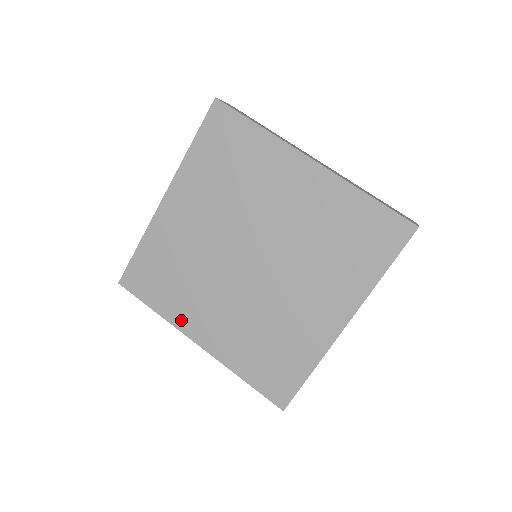
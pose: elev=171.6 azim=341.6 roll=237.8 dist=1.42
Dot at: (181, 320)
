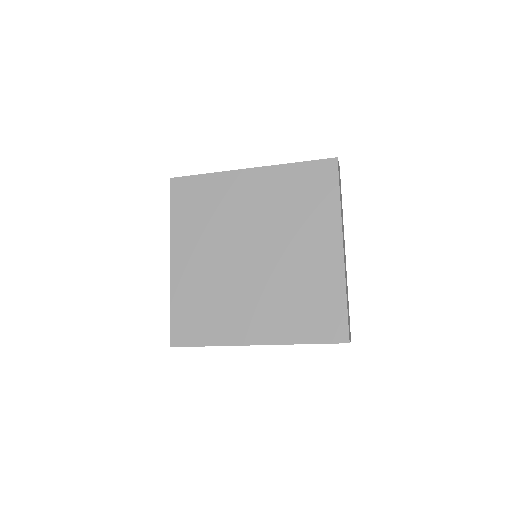
Dot at: (232, 336)
